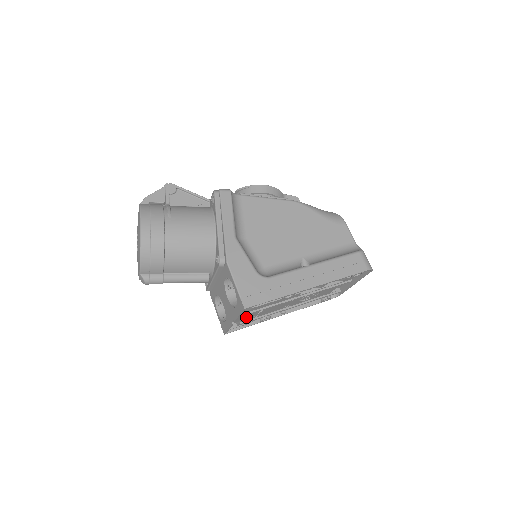
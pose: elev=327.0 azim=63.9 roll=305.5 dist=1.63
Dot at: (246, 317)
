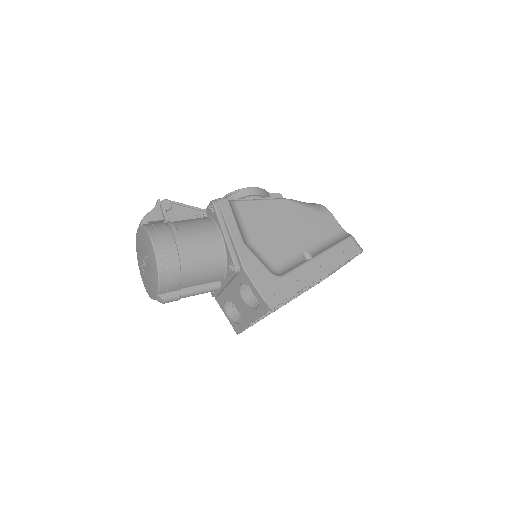
Dot at: occluded
